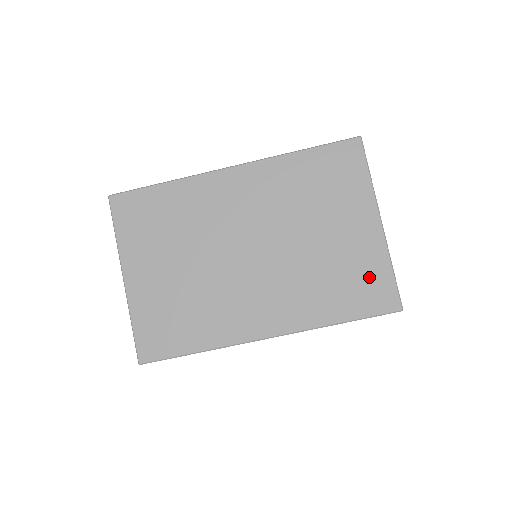
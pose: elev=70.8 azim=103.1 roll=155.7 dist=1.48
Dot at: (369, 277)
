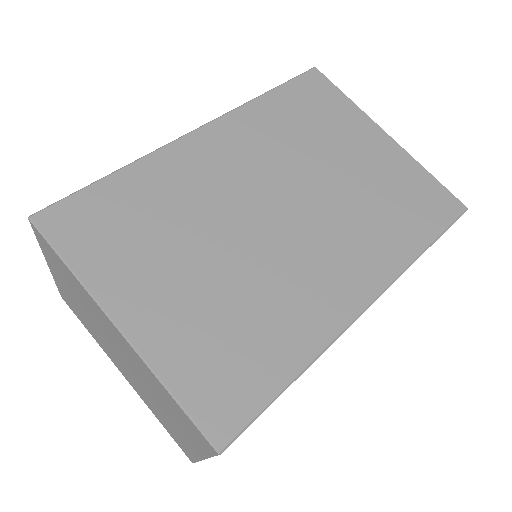
Dot at: (417, 189)
